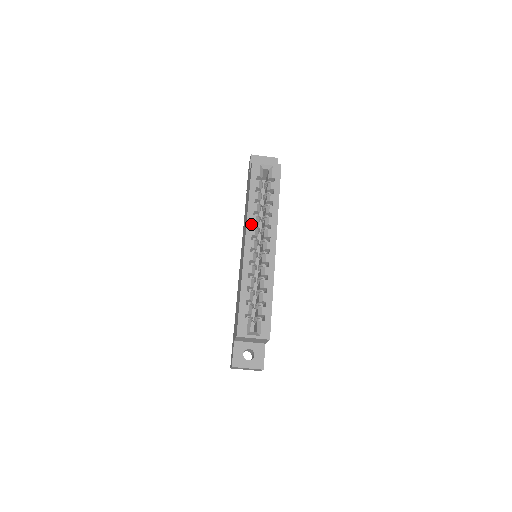
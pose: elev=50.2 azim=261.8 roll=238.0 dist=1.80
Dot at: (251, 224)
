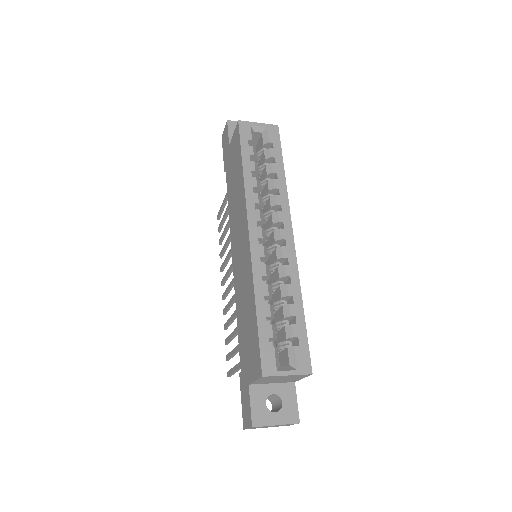
Dot at: (253, 205)
